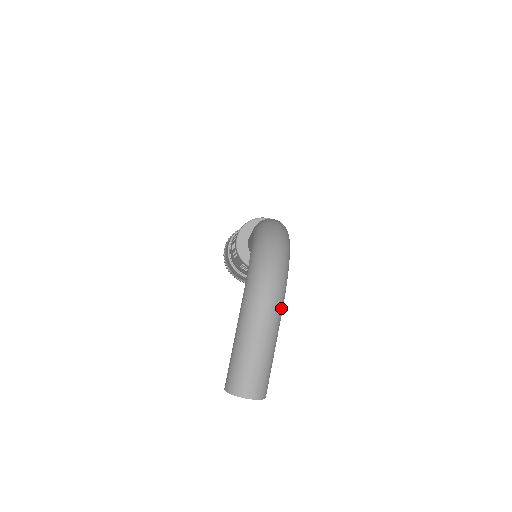
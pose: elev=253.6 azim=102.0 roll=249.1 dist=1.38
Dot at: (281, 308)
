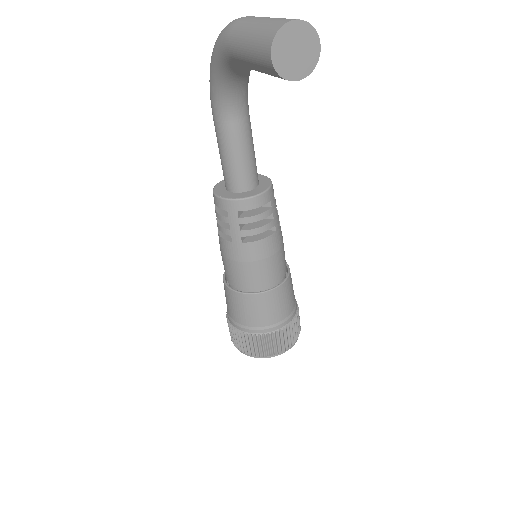
Dot at: occluded
